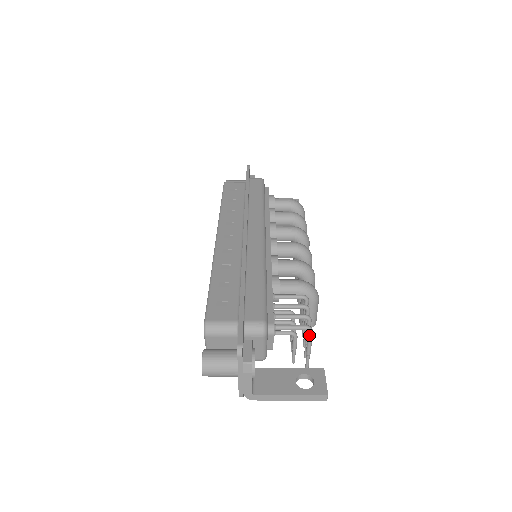
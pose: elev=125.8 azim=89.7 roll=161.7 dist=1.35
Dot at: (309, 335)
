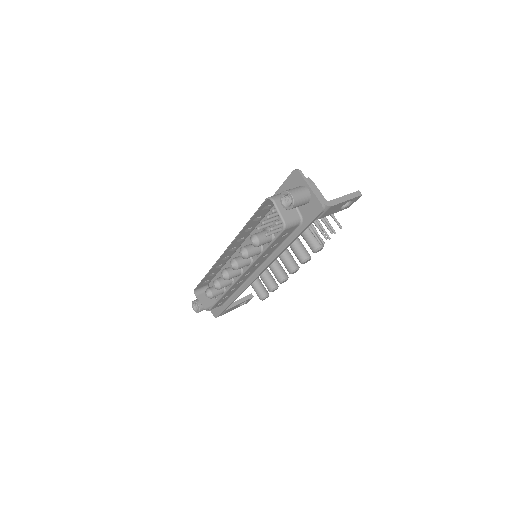
Dot at: occluded
